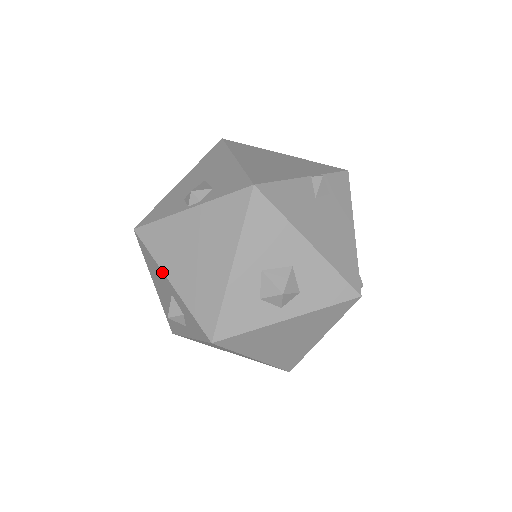
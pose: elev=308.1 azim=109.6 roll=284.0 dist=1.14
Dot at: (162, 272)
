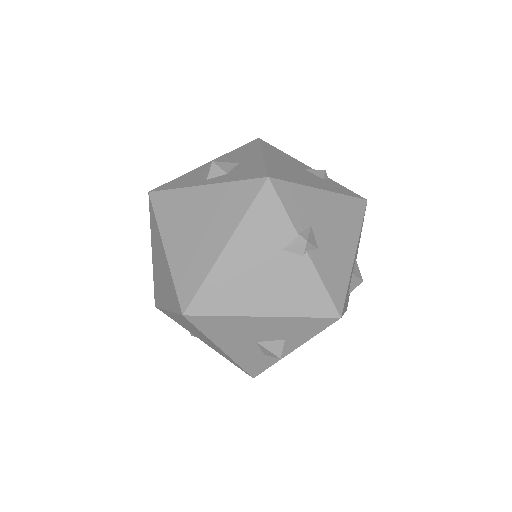
Dot at: occluded
